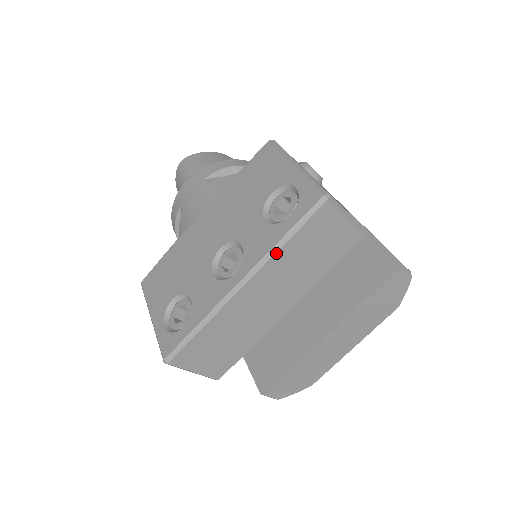
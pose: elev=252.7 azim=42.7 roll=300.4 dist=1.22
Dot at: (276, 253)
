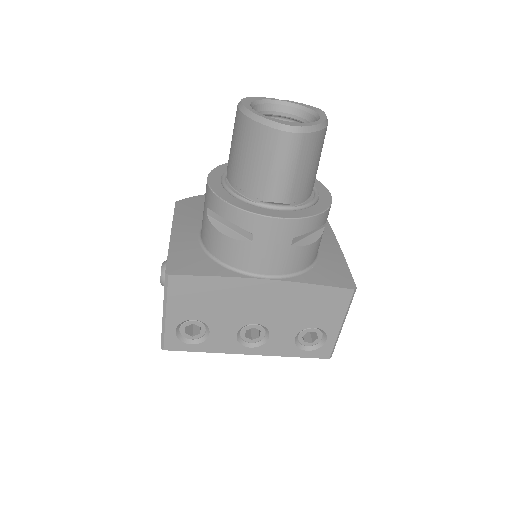
Dot at: (281, 356)
